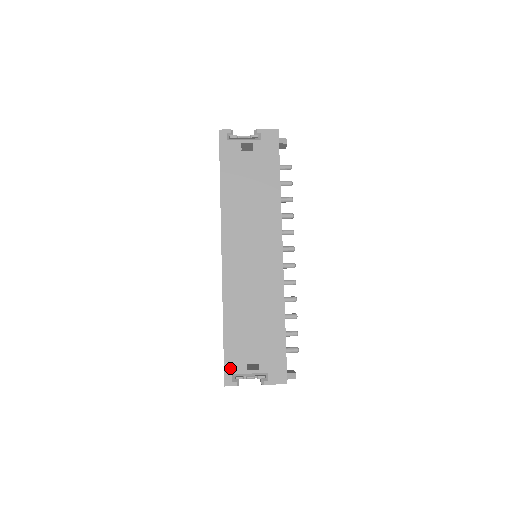
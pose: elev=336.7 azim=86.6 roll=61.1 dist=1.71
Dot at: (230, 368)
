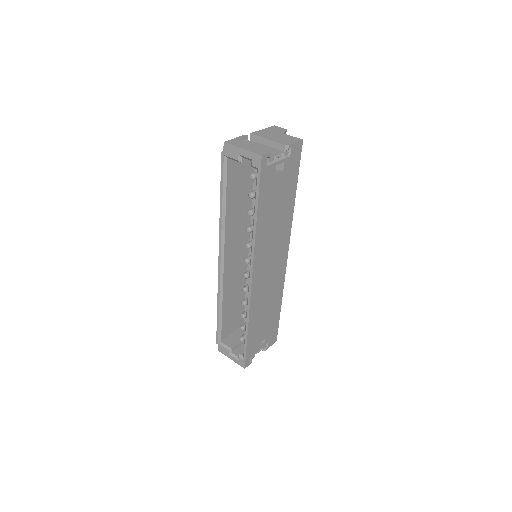
Dot at: (249, 355)
